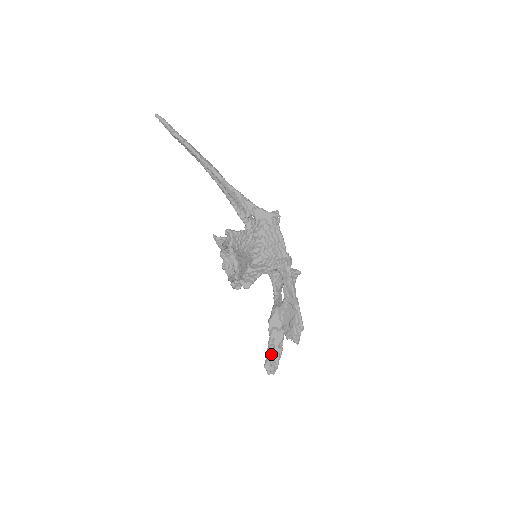
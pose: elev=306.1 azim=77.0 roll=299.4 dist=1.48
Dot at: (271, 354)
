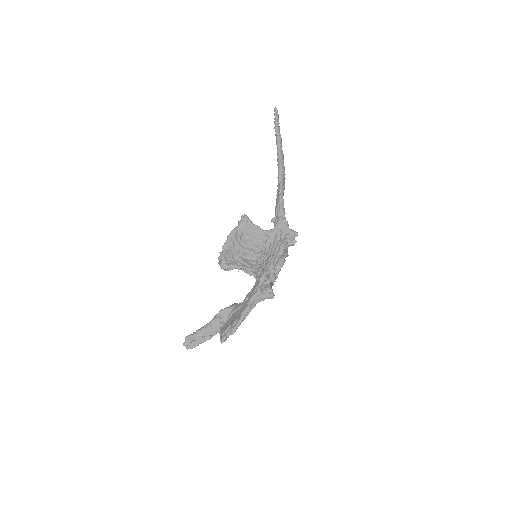
Dot at: (199, 333)
